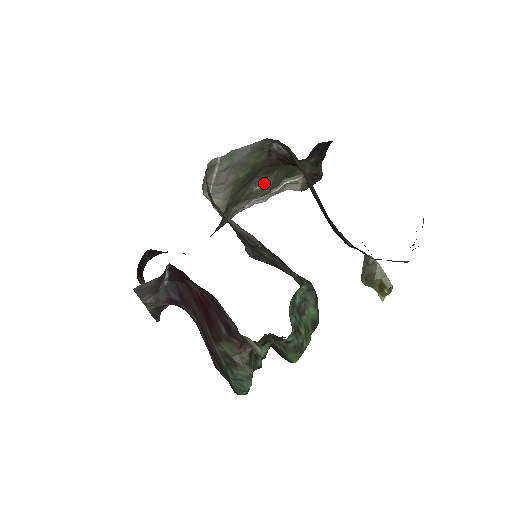
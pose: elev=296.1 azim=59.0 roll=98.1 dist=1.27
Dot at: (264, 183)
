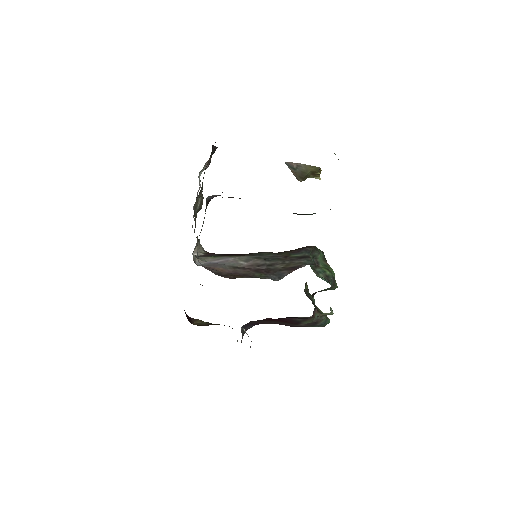
Dot at: (199, 201)
